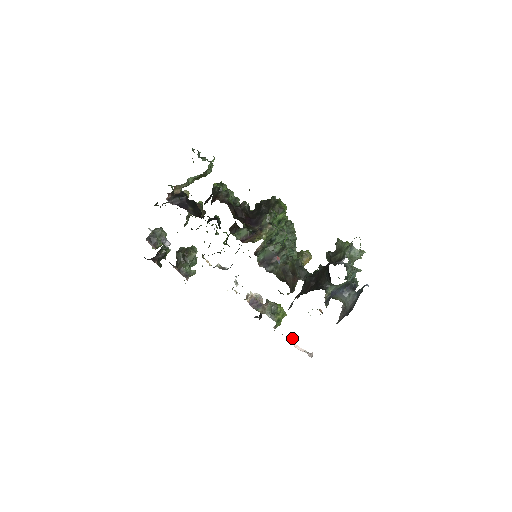
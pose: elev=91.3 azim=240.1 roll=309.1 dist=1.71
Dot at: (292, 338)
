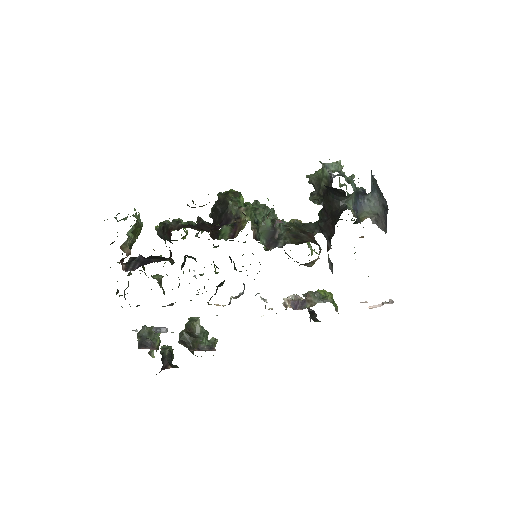
Dot at: occluded
